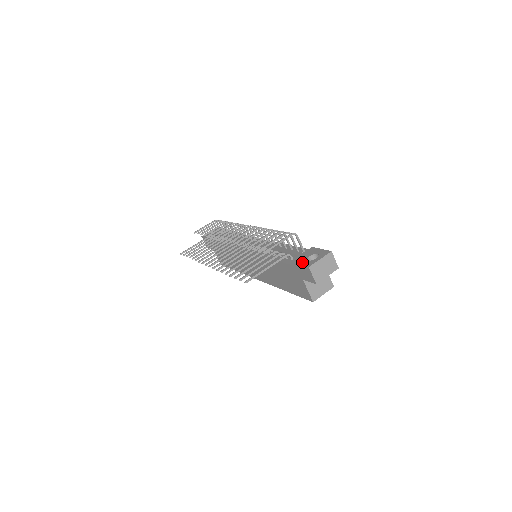
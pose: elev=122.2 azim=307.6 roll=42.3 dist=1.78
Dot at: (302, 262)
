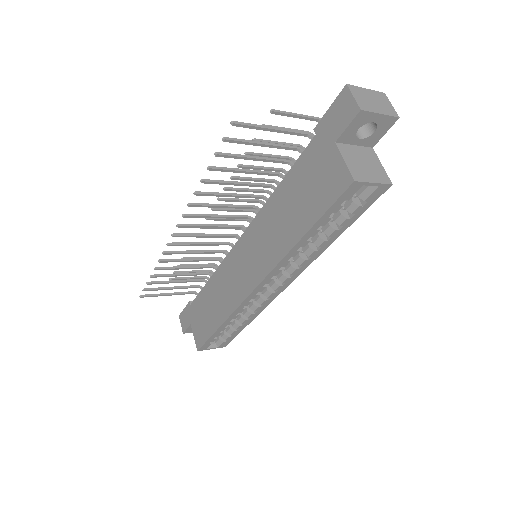
Dot at: (334, 107)
